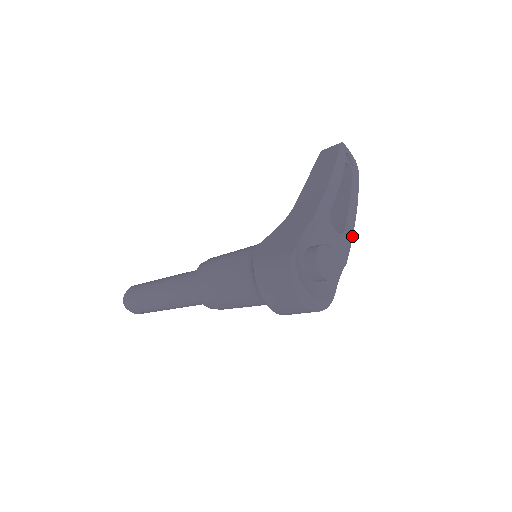
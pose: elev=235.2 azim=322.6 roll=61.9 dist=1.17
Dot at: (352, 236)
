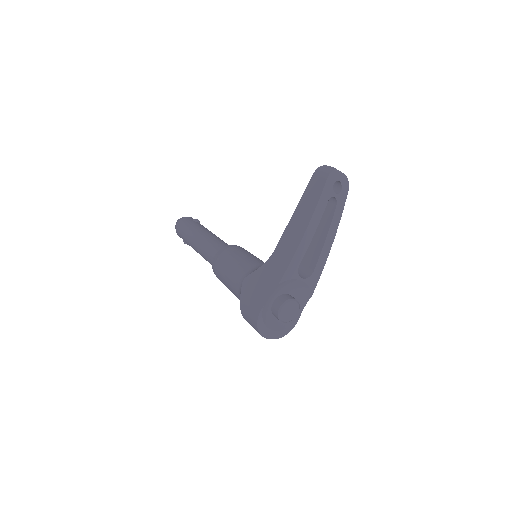
Dot at: occluded
